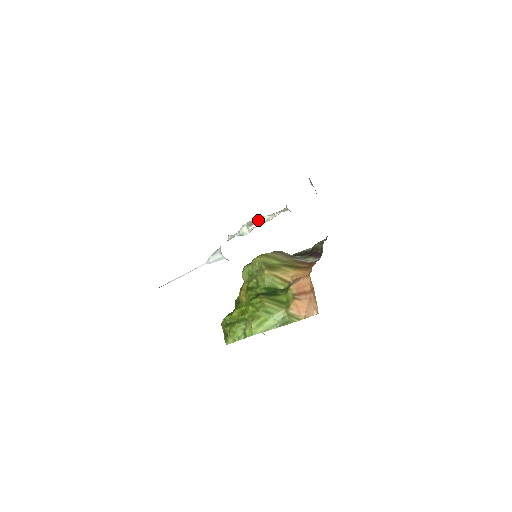
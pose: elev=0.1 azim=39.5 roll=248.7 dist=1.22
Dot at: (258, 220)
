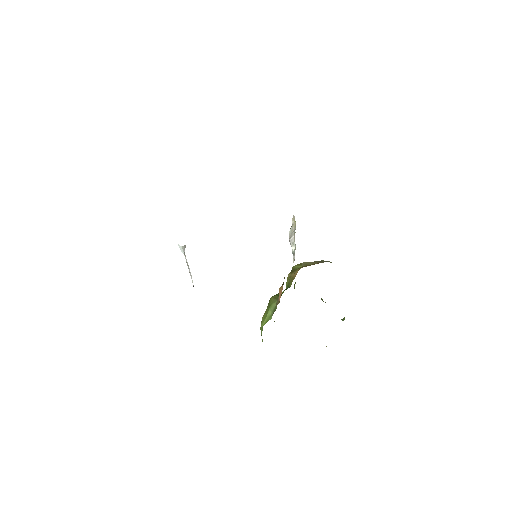
Dot at: (289, 234)
